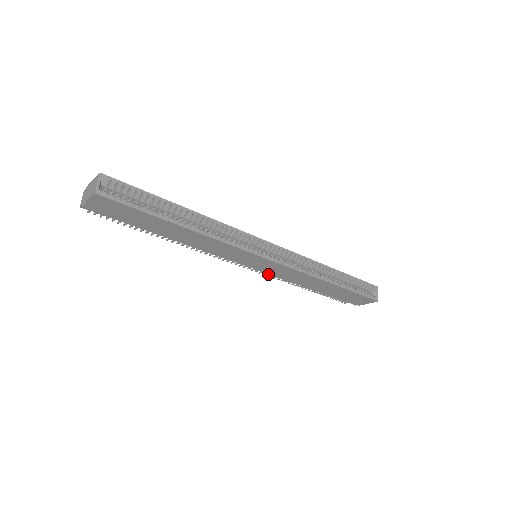
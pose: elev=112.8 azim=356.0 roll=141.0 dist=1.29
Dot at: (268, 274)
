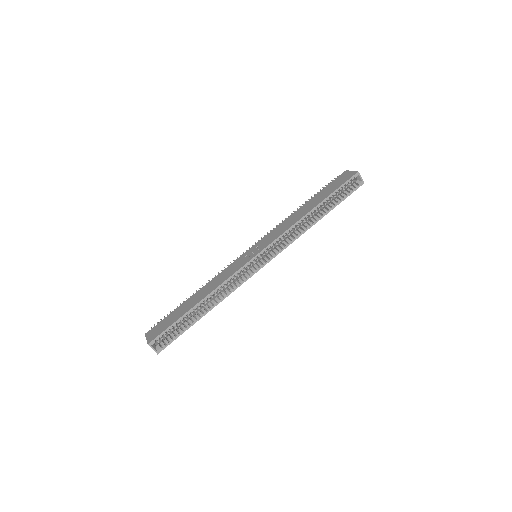
Dot at: occluded
